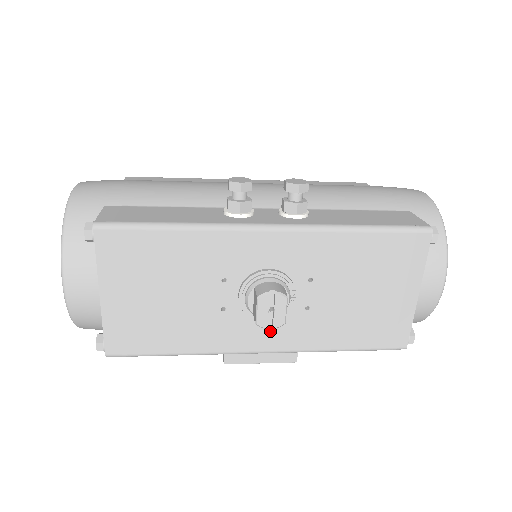
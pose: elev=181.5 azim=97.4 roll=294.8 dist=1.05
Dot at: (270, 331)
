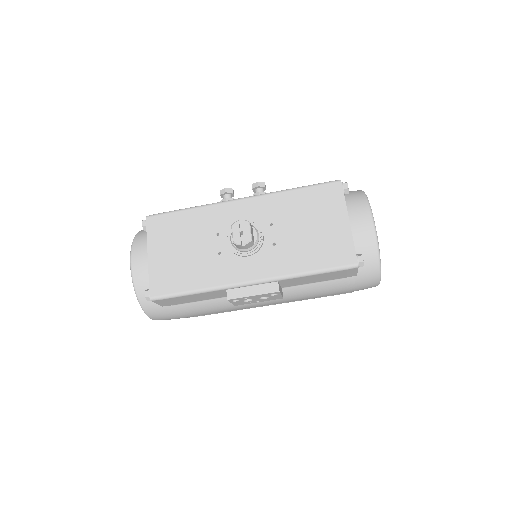
Dot at: (253, 264)
